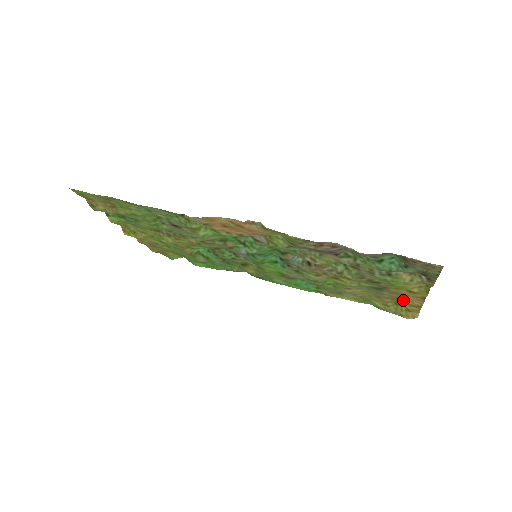
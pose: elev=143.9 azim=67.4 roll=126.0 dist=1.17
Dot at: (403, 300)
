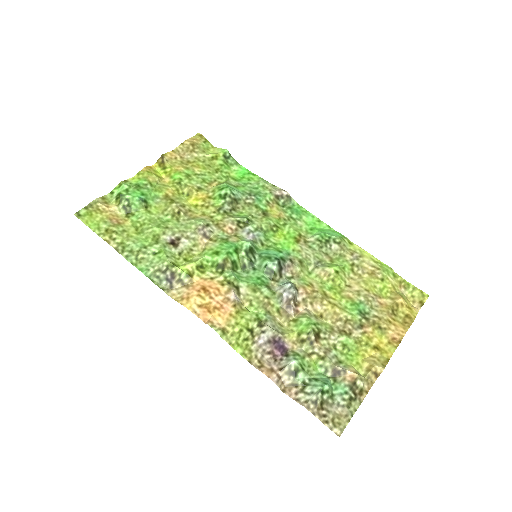
Dot at: (392, 319)
